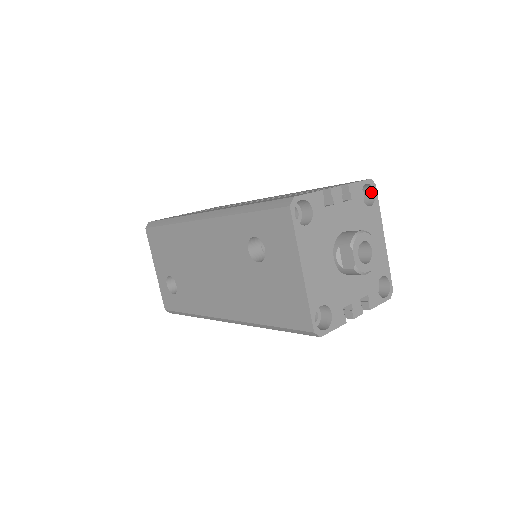
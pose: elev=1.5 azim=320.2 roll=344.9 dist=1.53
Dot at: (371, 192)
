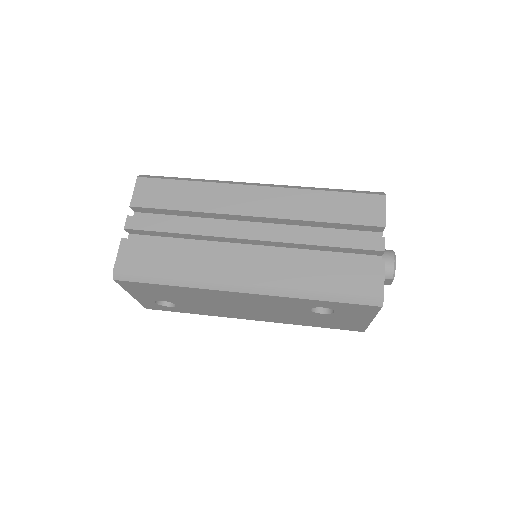
Dot at: occluded
